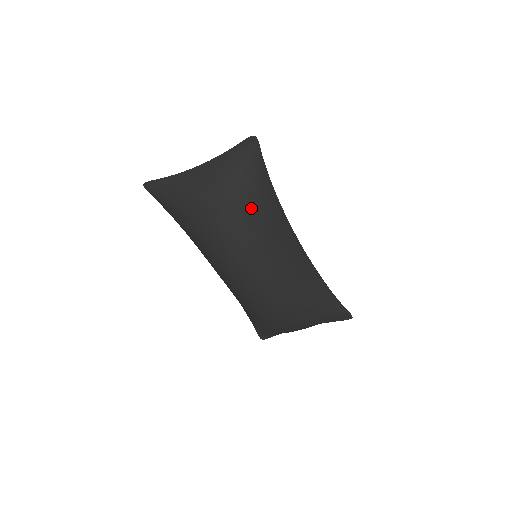
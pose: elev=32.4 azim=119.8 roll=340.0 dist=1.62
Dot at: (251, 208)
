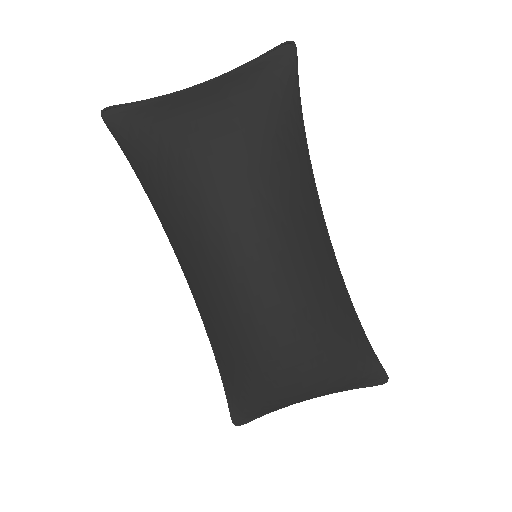
Dot at: (275, 145)
